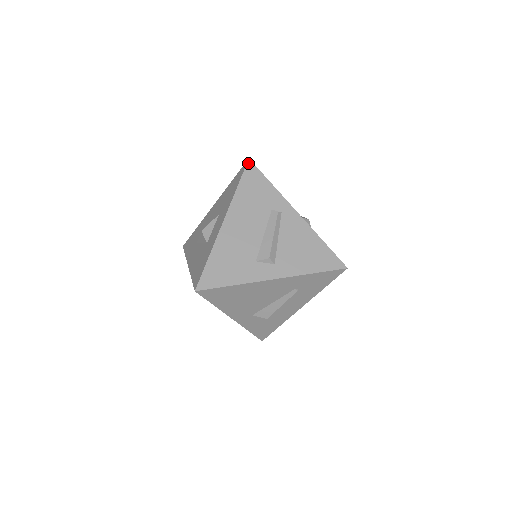
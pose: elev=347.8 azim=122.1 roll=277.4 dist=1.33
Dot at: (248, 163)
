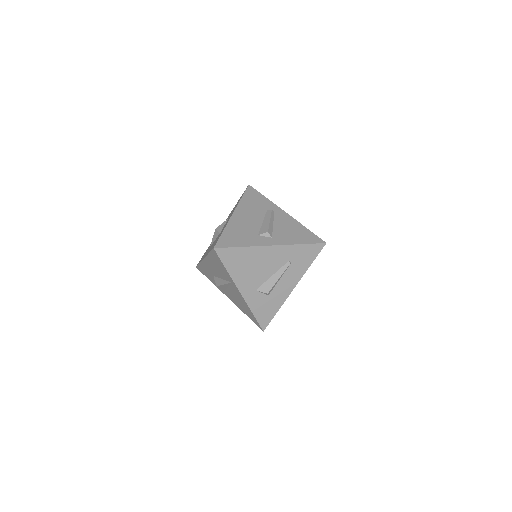
Dot at: (248, 186)
